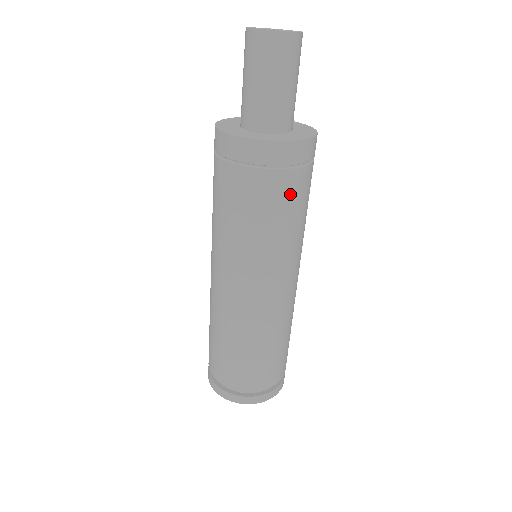
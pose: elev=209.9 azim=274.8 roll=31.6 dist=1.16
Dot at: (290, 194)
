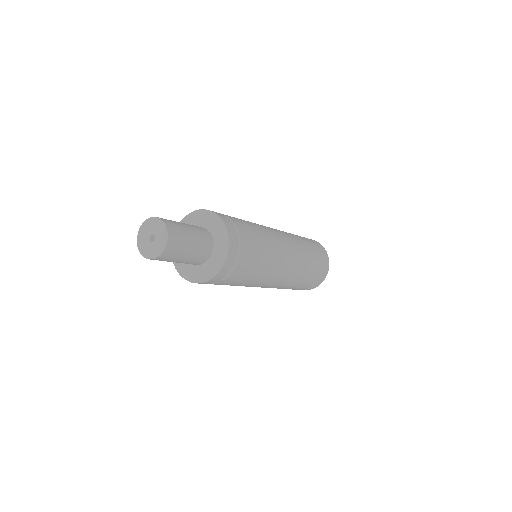
Dot at: (237, 278)
